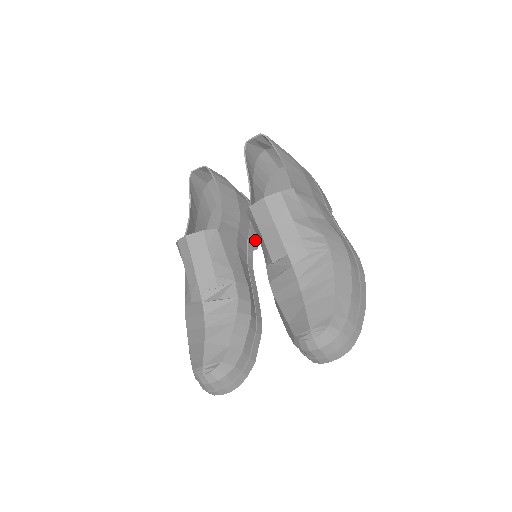
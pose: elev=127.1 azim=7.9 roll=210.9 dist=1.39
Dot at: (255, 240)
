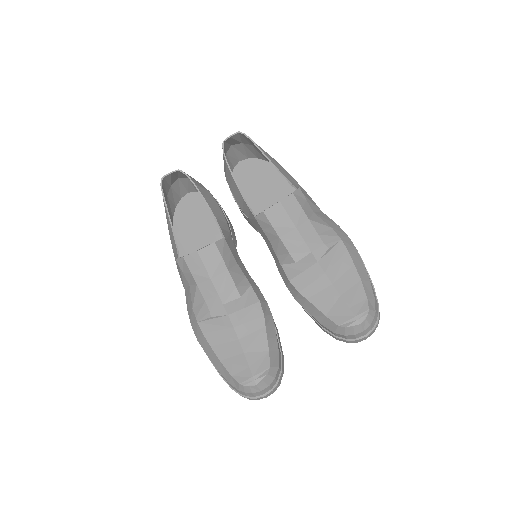
Dot at: (234, 238)
